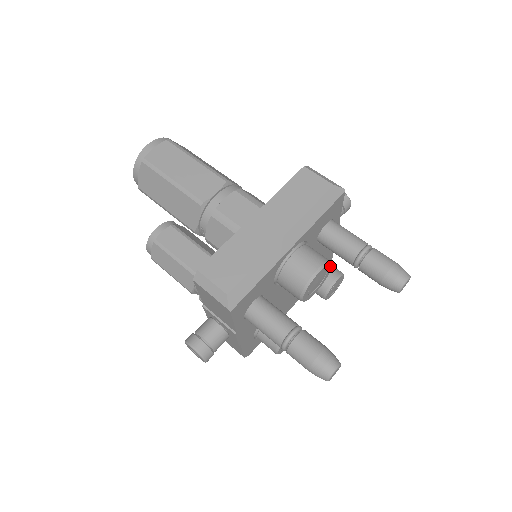
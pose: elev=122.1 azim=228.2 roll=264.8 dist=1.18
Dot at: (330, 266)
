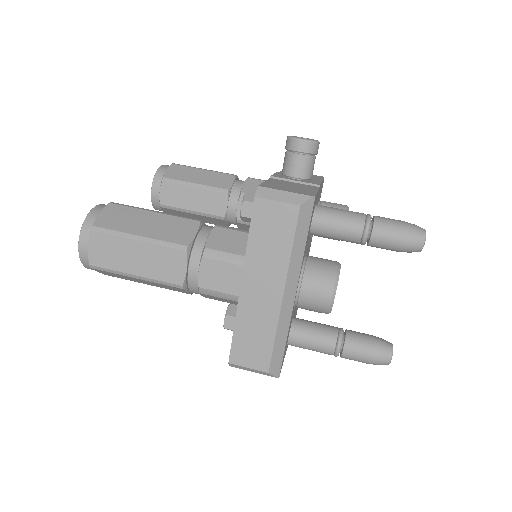
Dot at: (339, 270)
